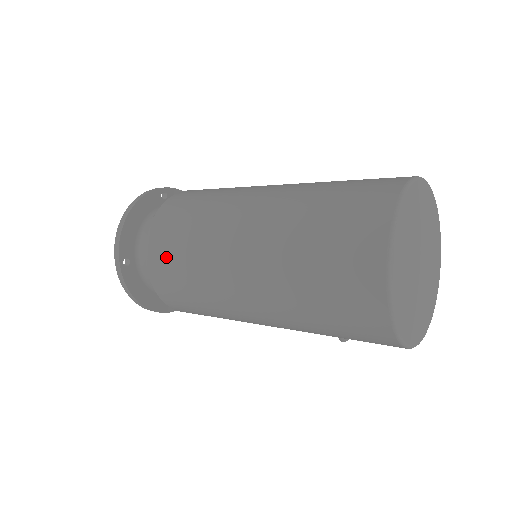
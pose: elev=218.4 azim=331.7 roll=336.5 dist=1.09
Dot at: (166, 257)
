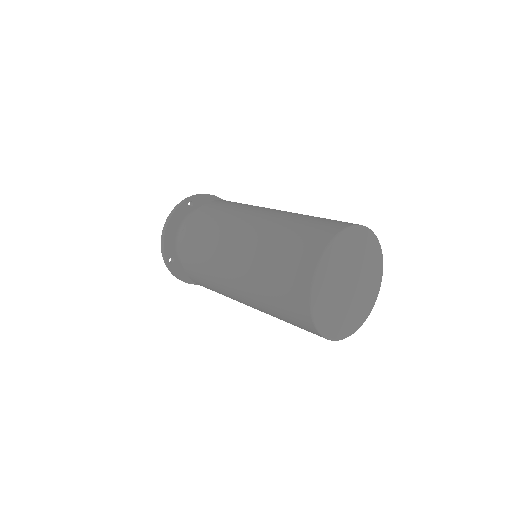
Dot at: (193, 266)
